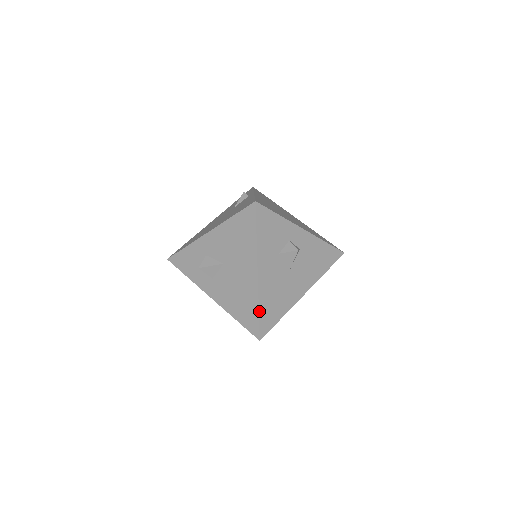
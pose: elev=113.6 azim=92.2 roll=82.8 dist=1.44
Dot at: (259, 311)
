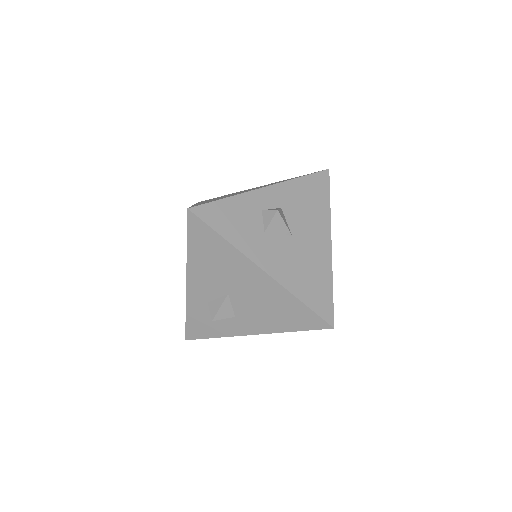
Dot at: (303, 302)
